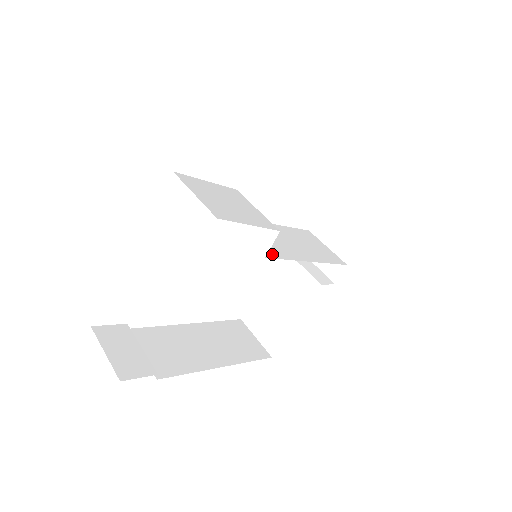
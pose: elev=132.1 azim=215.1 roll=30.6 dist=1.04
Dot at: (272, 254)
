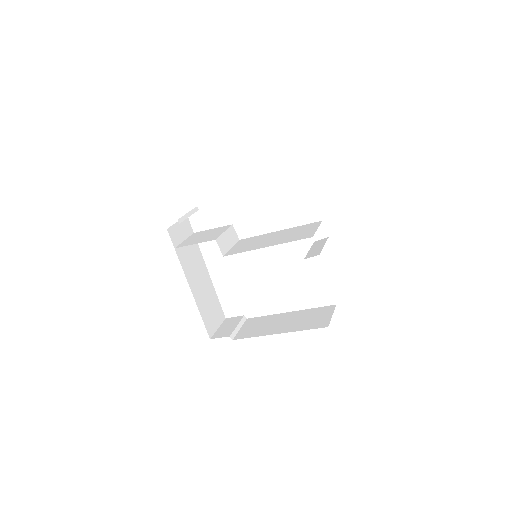
Dot at: (234, 253)
